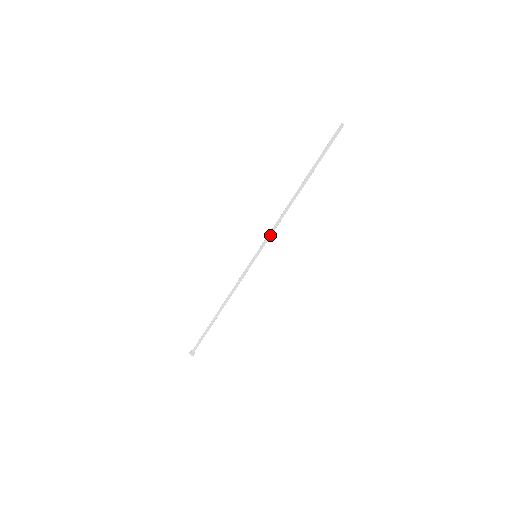
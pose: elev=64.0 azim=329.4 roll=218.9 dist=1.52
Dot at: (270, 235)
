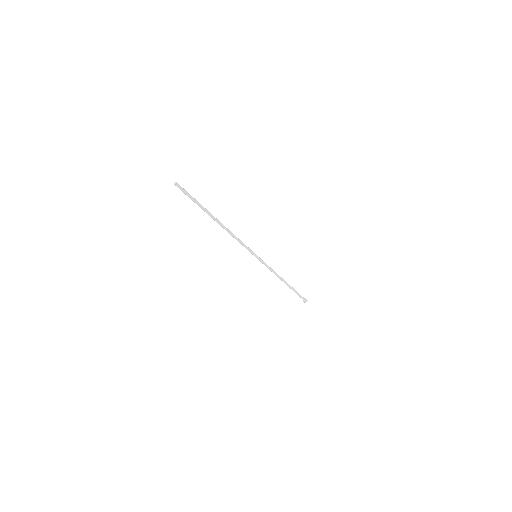
Dot at: (244, 246)
